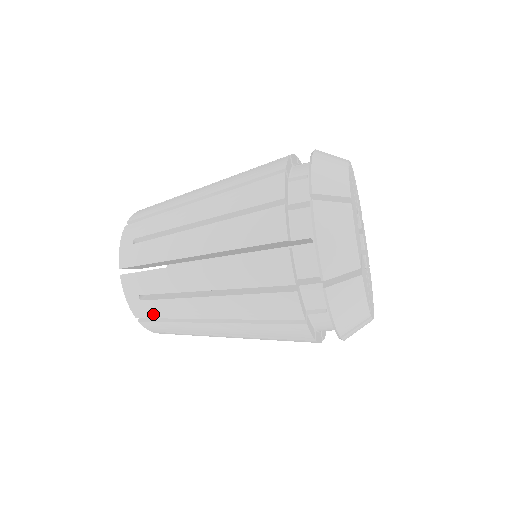
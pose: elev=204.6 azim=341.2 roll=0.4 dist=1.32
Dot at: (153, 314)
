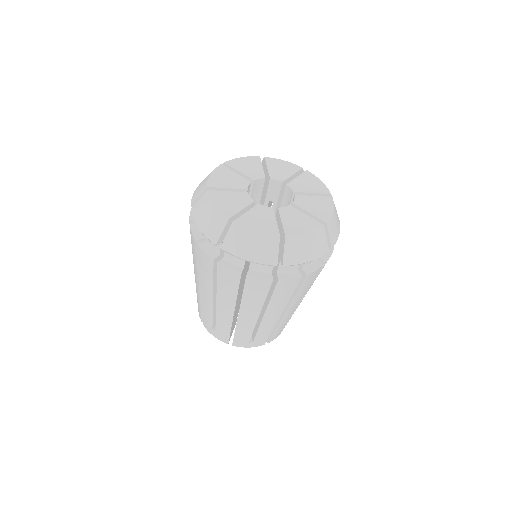
Dot at: (226, 335)
